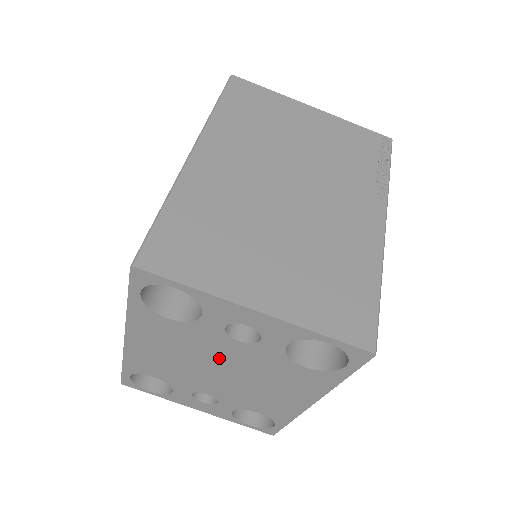
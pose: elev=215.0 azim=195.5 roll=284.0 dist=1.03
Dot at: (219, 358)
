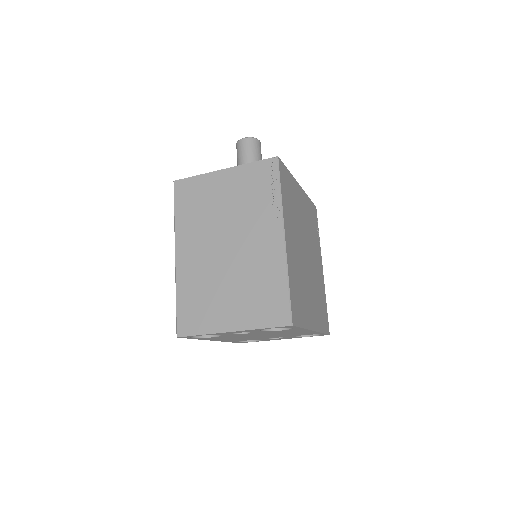
Dot at: occluded
